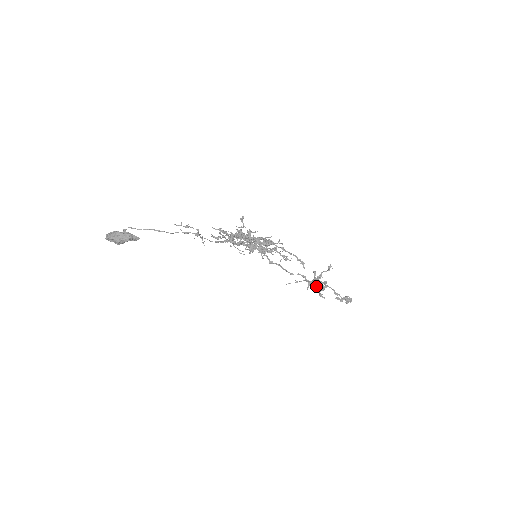
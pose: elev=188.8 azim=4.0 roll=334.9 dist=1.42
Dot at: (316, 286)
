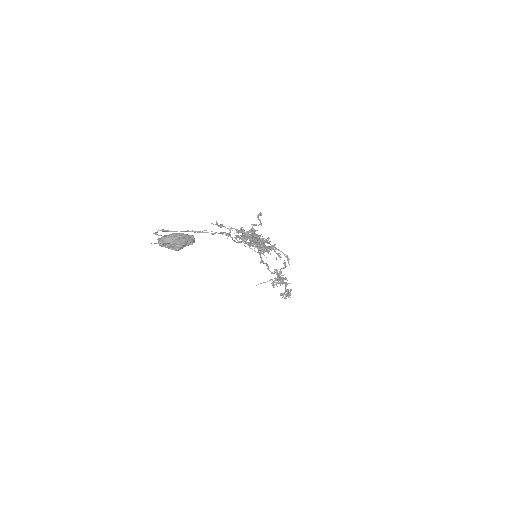
Dot at: occluded
